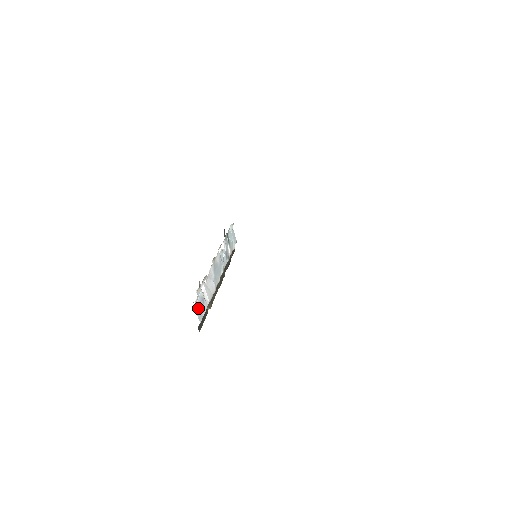
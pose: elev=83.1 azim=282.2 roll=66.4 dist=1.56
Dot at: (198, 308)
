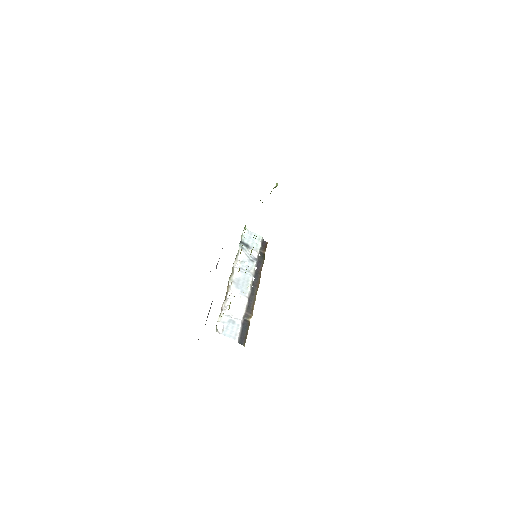
Dot at: (228, 332)
